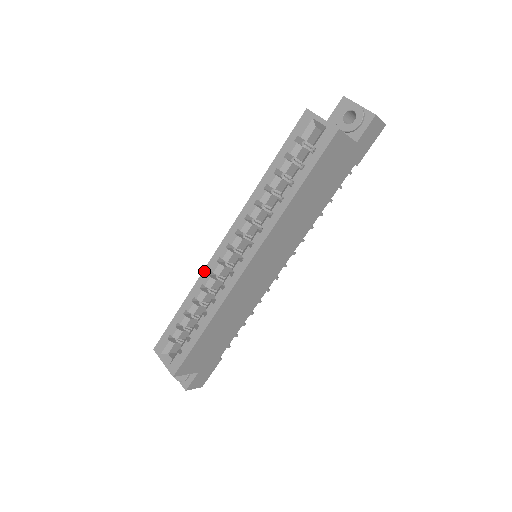
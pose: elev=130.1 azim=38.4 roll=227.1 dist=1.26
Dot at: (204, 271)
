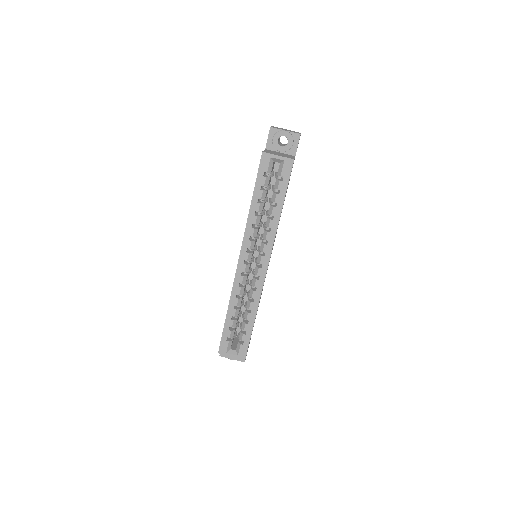
Dot at: (234, 286)
